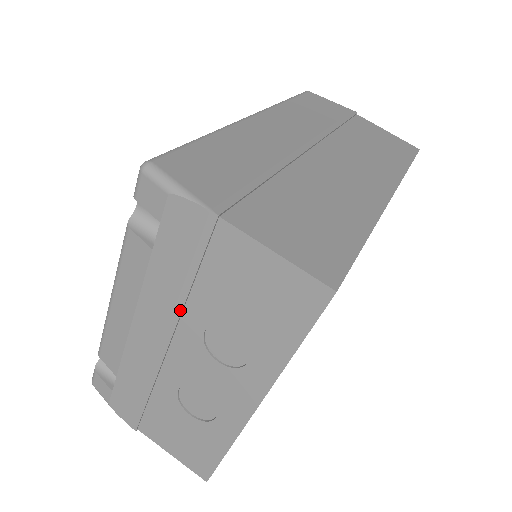
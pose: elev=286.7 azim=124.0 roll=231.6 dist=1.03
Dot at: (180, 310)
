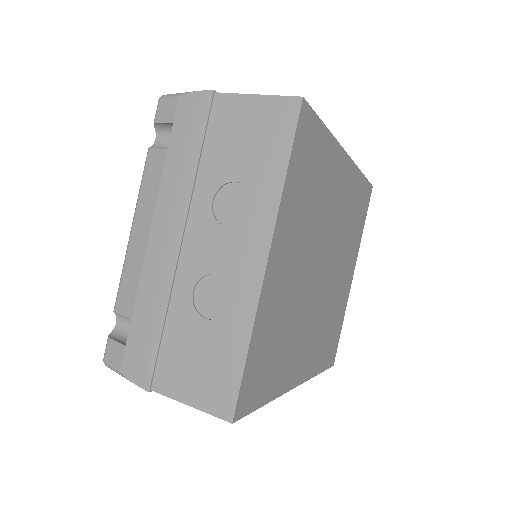
Dot at: (191, 190)
